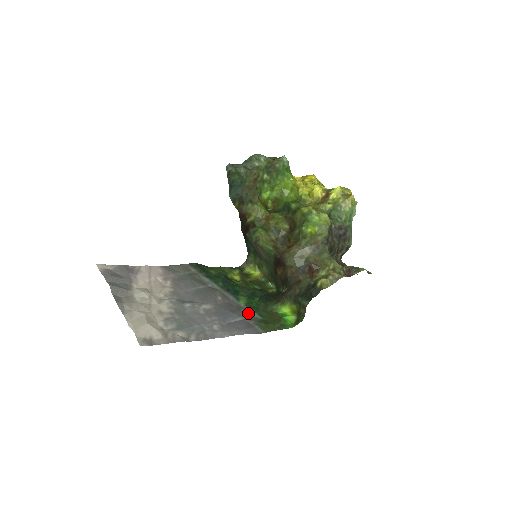
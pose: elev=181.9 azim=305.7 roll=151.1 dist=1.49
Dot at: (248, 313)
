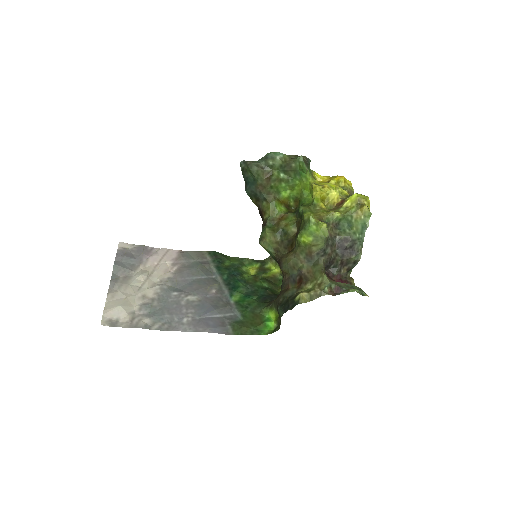
Dot at: (232, 311)
